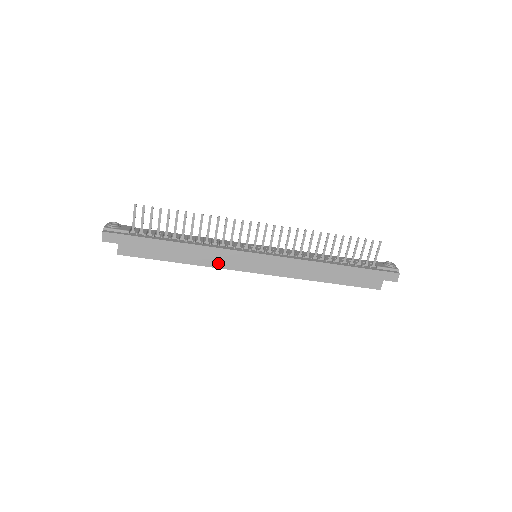
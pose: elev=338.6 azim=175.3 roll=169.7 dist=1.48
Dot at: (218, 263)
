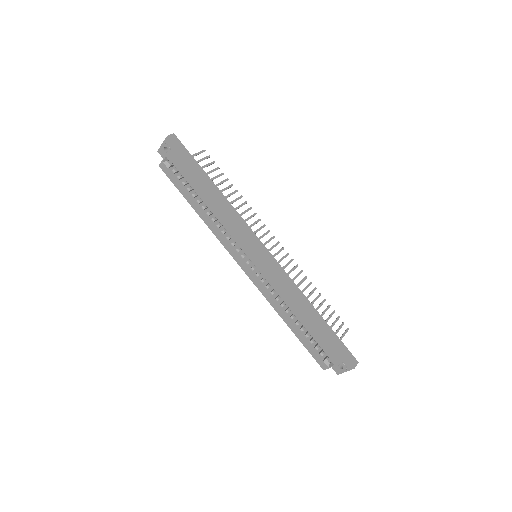
Dot at: (234, 225)
